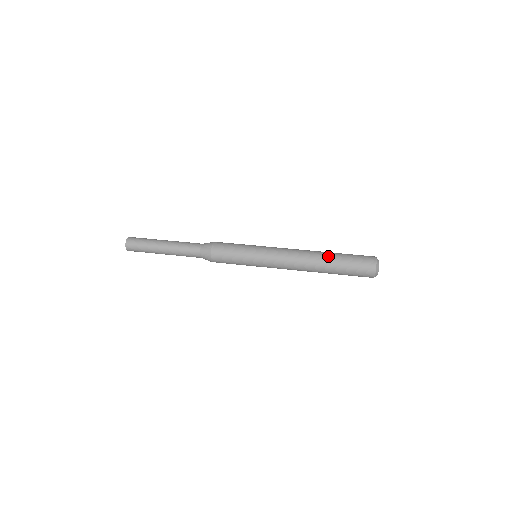
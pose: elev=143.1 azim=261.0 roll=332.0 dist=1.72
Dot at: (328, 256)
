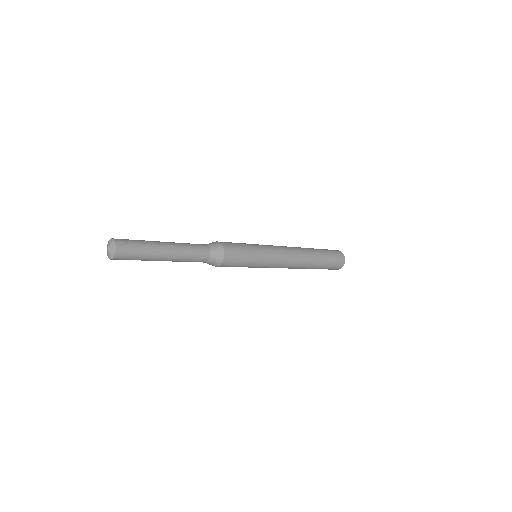
Dot at: (312, 248)
